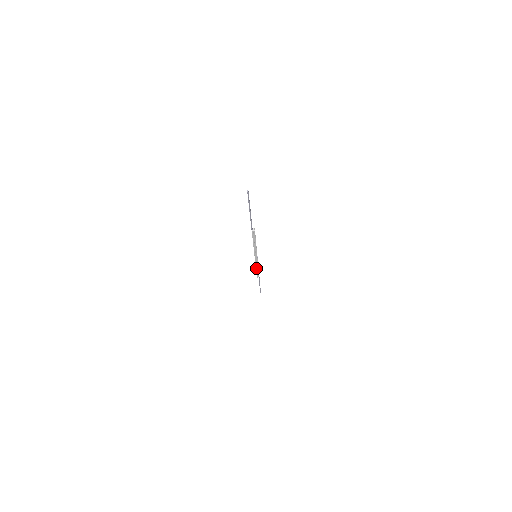
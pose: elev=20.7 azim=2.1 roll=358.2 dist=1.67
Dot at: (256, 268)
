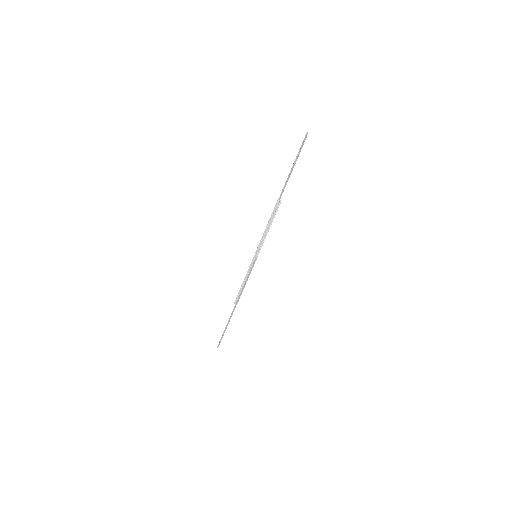
Dot at: (244, 281)
